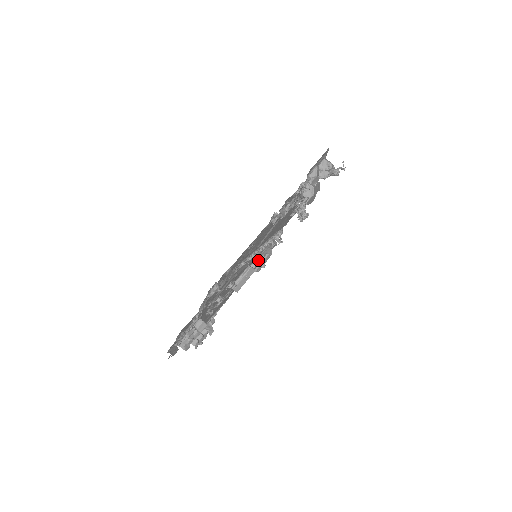
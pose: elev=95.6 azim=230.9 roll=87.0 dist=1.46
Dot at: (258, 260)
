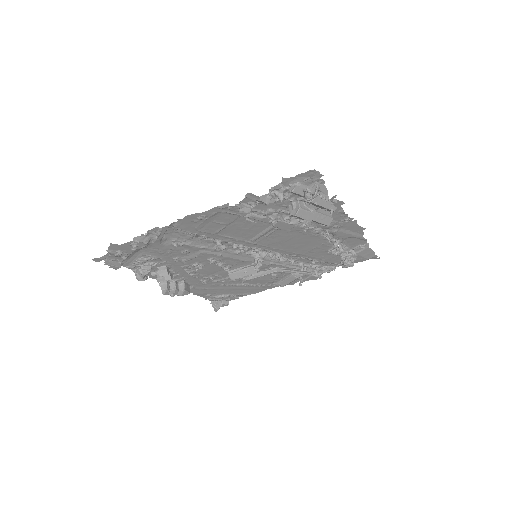
Dot at: (255, 261)
